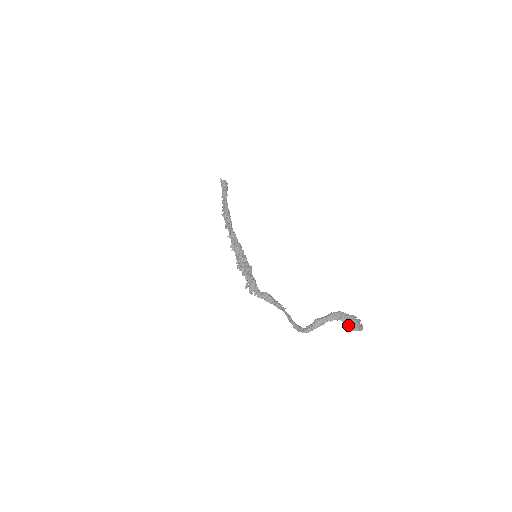
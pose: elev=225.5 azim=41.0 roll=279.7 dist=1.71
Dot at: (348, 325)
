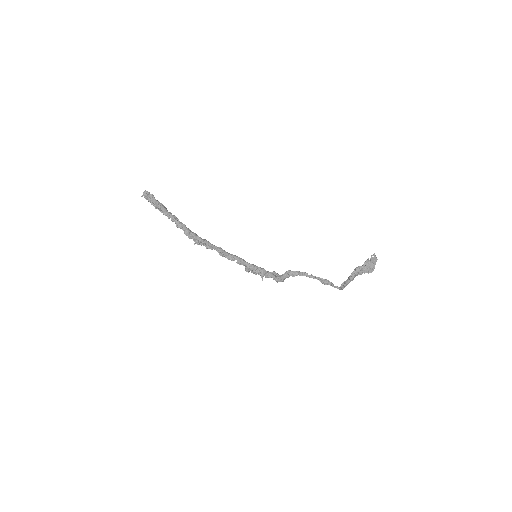
Dot at: (368, 273)
